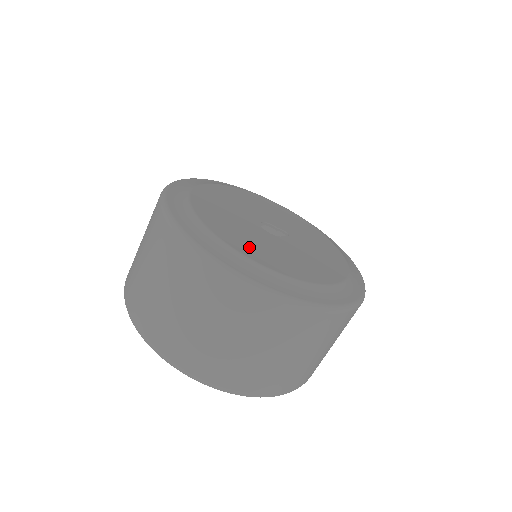
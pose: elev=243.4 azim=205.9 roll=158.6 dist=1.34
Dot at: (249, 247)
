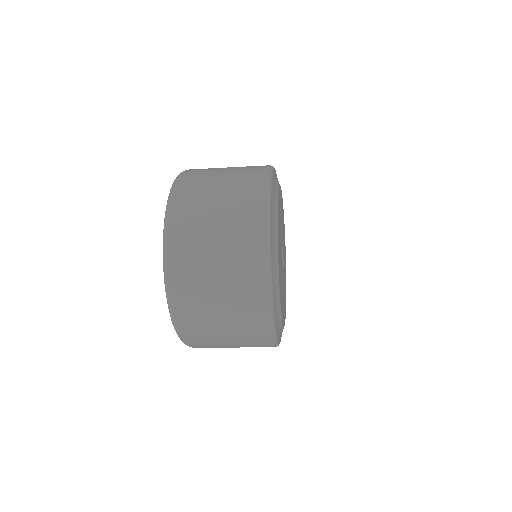
Dot at: occluded
